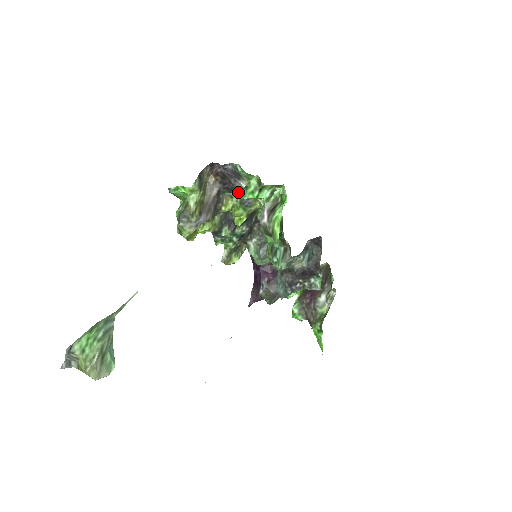
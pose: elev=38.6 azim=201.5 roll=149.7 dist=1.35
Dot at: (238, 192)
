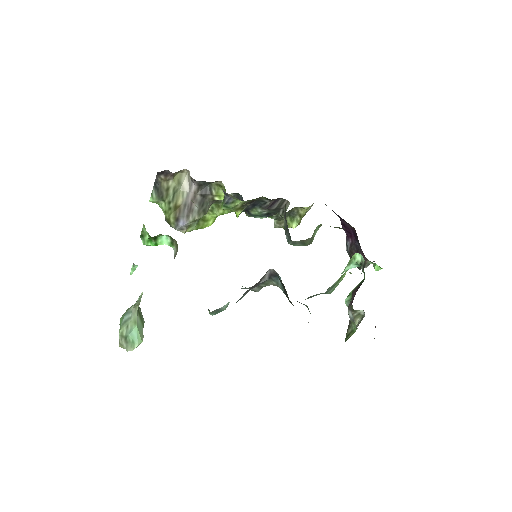
Dot at: (221, 182)
